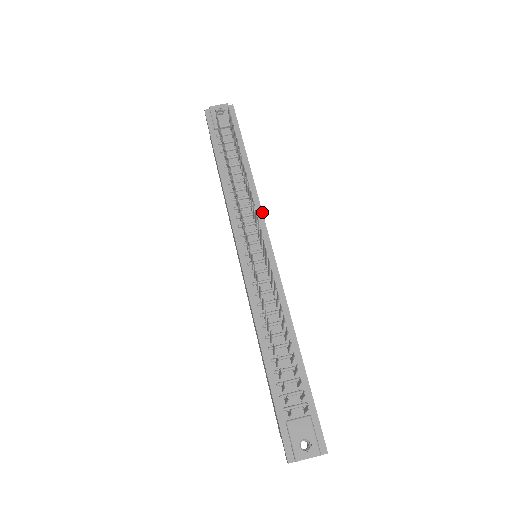
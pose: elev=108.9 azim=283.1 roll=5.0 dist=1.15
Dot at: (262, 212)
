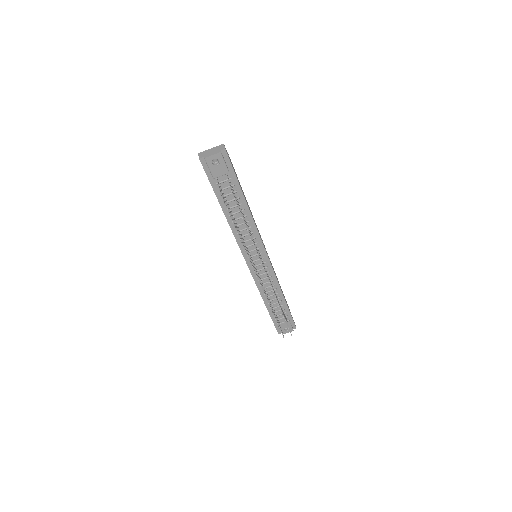
Dot at: (259, 236)
